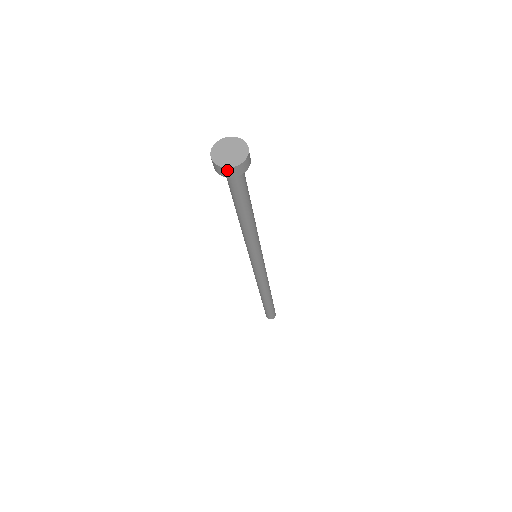
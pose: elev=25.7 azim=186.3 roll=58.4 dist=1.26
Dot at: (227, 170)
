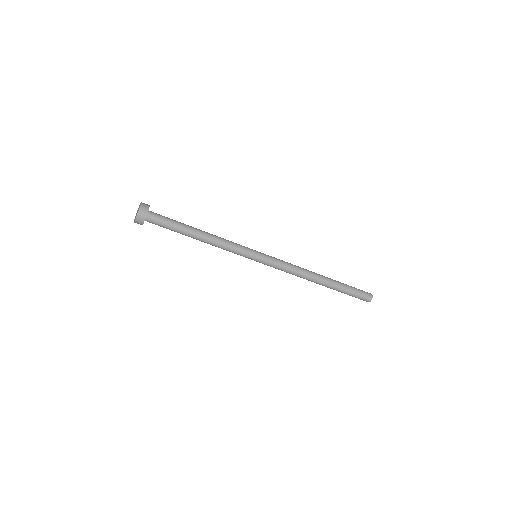
Dot at: (138, 219)
